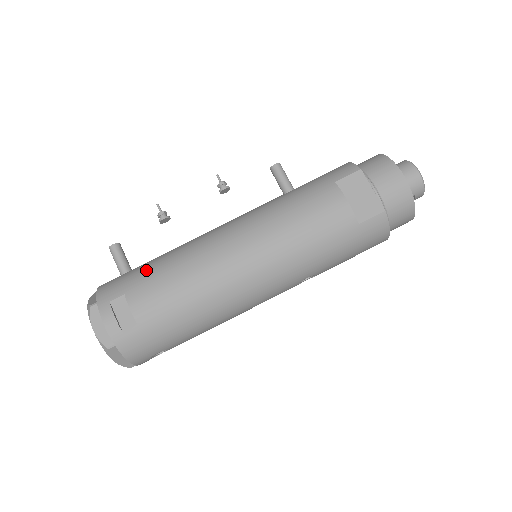
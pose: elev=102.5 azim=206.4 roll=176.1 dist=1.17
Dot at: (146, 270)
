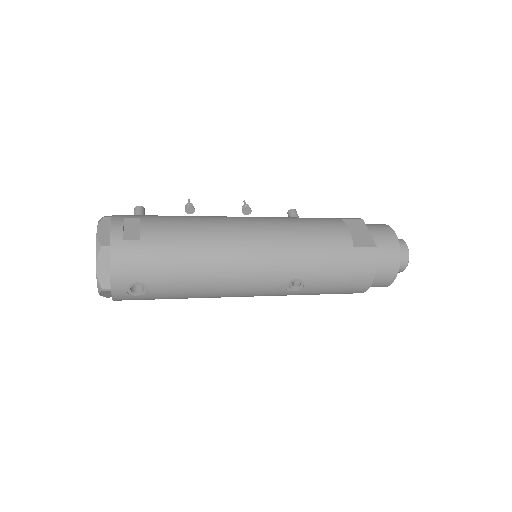
Dot at: occluded
